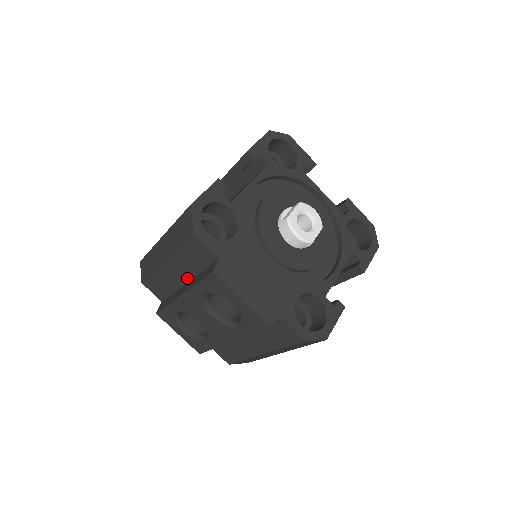
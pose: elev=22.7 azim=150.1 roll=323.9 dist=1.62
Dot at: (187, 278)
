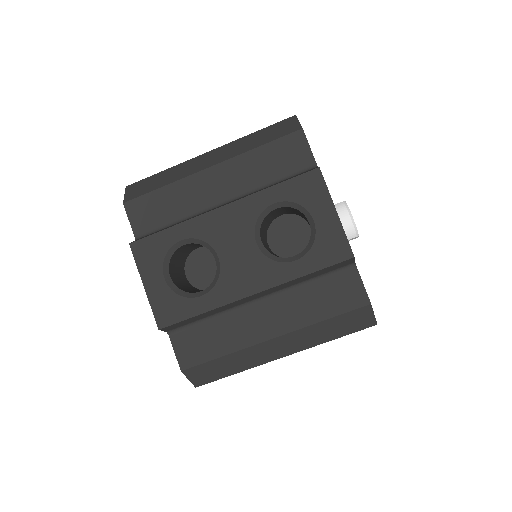
Dot at: (232, 197)
